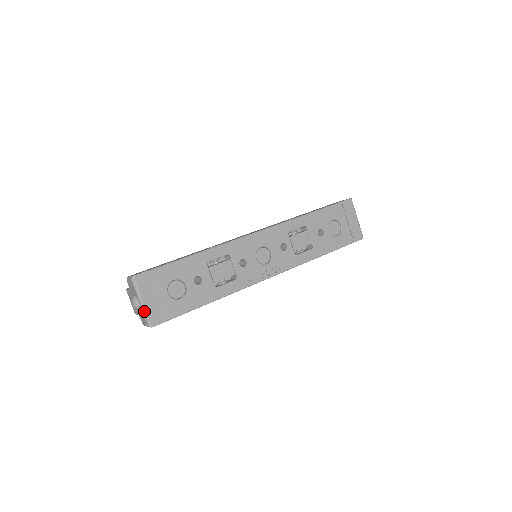
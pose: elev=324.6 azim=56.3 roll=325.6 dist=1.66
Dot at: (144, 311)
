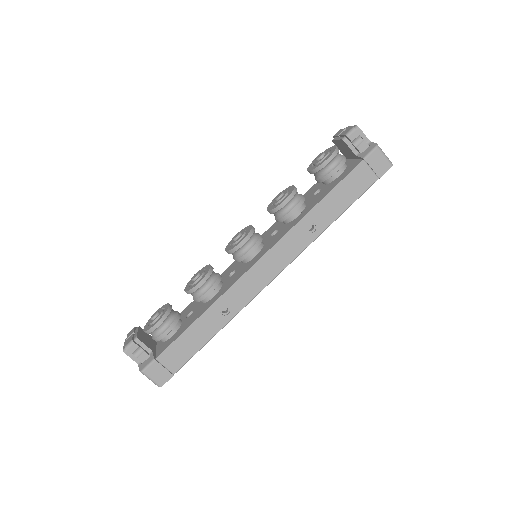
Dot at: occluded
